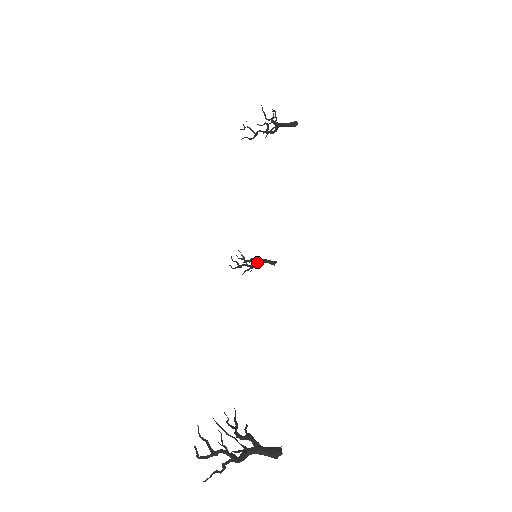
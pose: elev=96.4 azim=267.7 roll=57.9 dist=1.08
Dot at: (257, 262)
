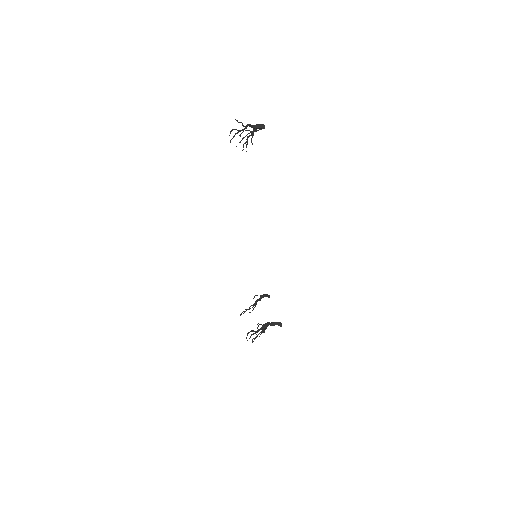
Dot at: (267, 325)
